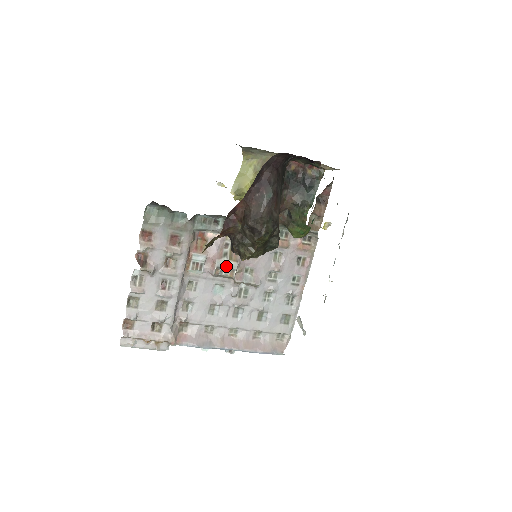
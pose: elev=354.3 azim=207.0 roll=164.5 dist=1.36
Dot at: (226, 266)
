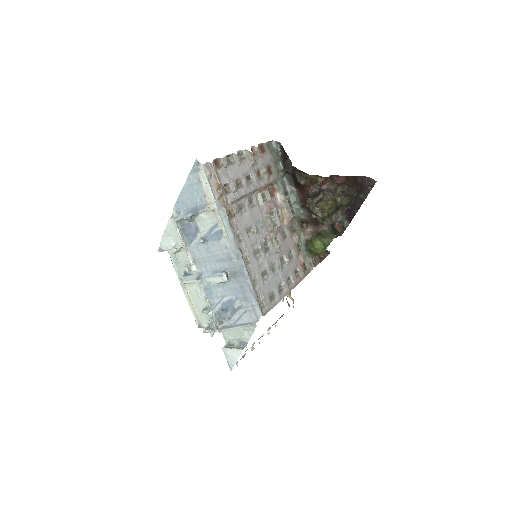
Dot at: (276, 218)
